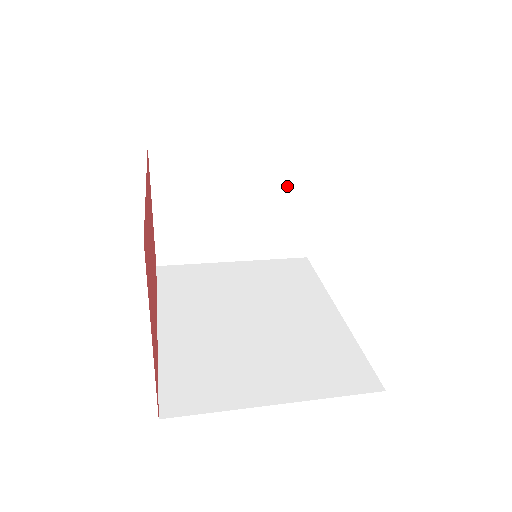
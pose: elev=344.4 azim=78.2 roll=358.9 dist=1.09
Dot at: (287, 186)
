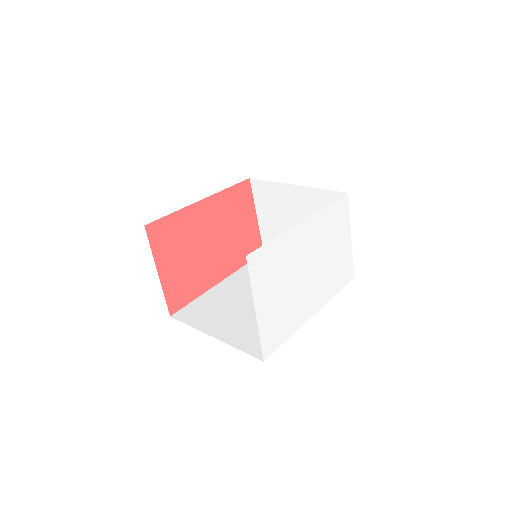
Dot at: occluded
